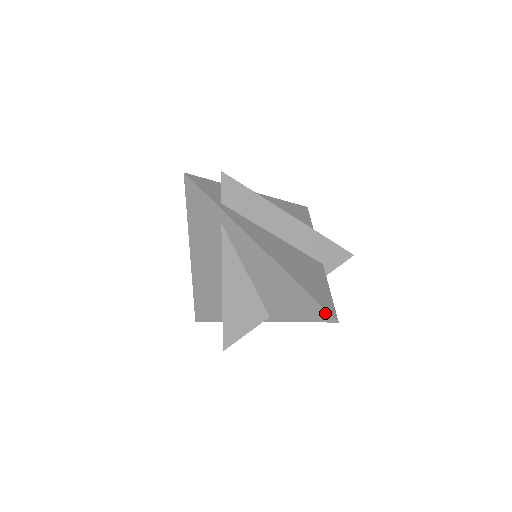
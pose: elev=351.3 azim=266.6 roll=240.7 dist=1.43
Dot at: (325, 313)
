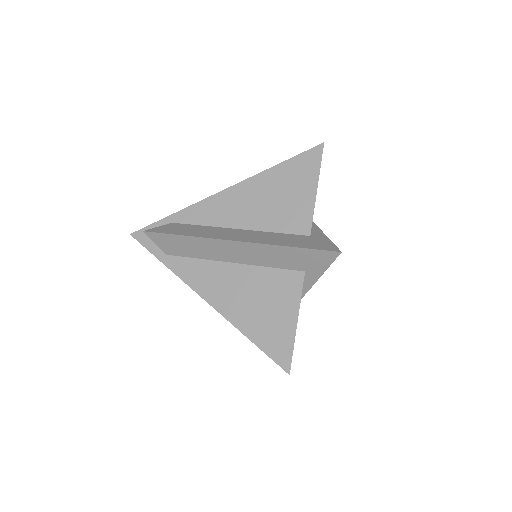
Dot at: (278, 362)
